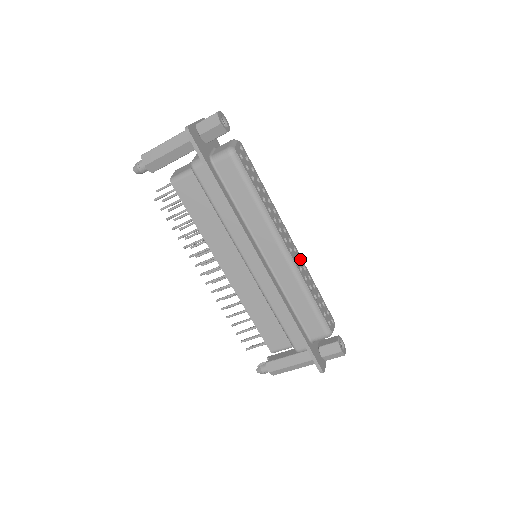
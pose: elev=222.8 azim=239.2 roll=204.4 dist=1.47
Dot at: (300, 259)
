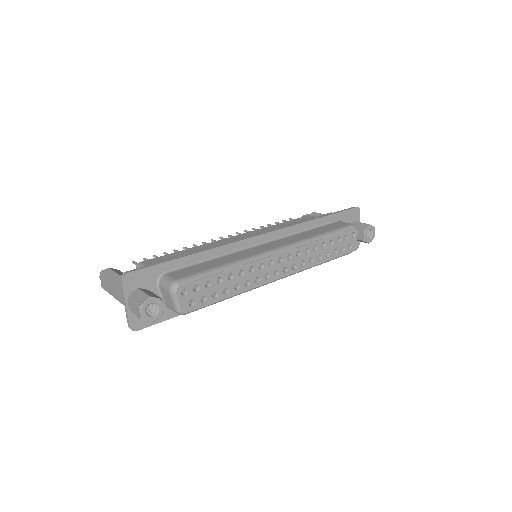
Dot at: (299, 251)
